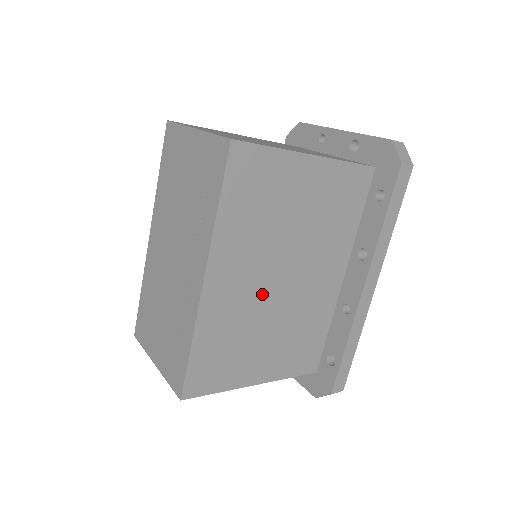
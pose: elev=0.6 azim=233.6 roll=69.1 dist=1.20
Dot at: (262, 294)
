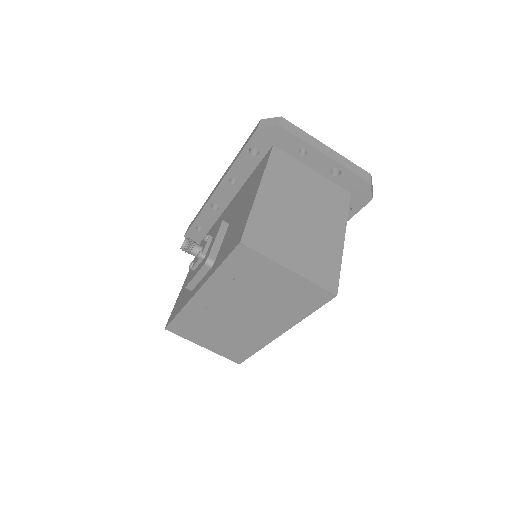
Dot at: occluded
